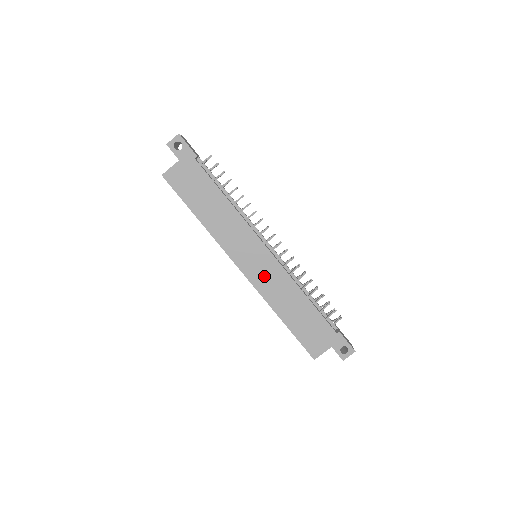
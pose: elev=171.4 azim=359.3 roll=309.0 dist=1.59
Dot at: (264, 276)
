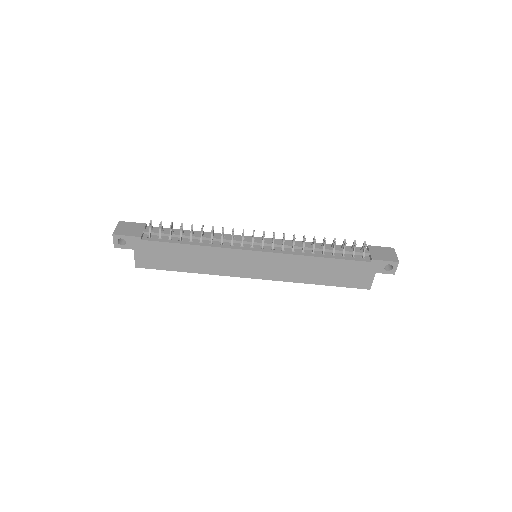
Dot at: (274, 269)
